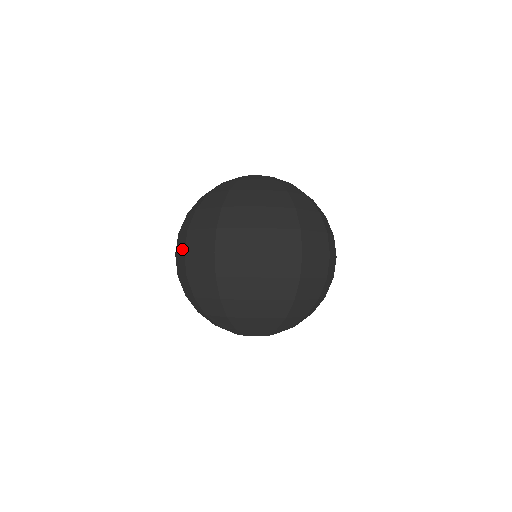
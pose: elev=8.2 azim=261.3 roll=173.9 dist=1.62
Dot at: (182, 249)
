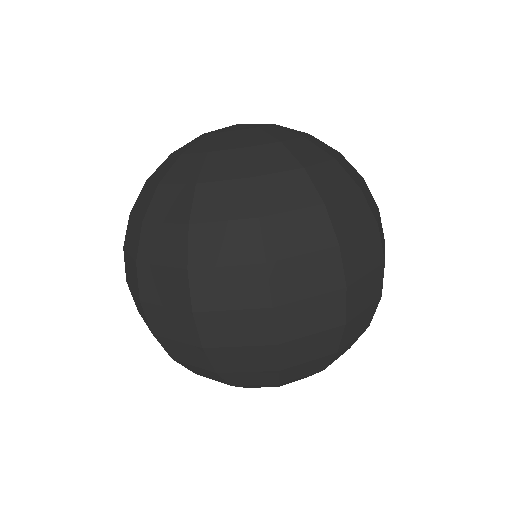
Dot at: (135, 289)
